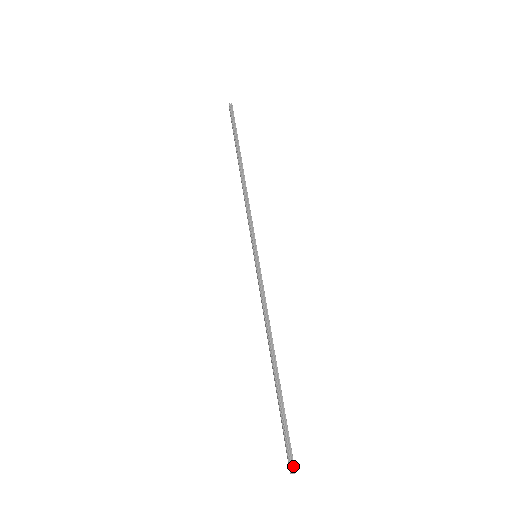
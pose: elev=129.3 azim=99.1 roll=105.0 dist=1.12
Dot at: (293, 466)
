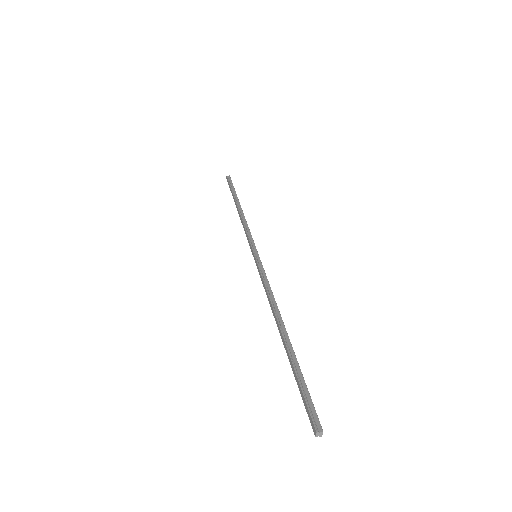
Dot at: (319, 423)
